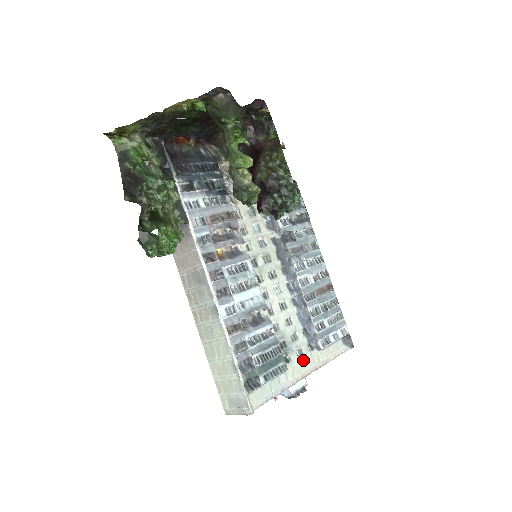
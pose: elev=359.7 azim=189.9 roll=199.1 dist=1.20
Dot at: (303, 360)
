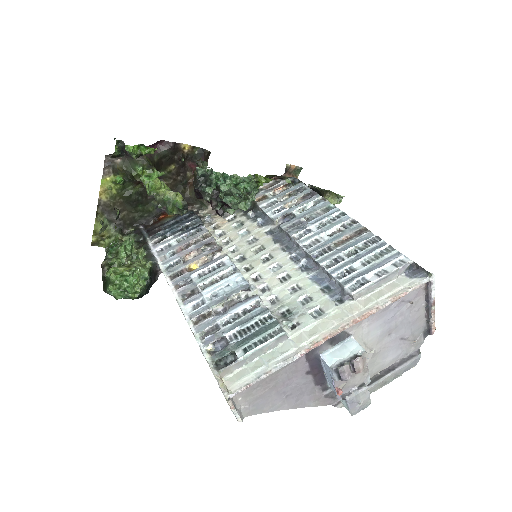
Dot at: (324, 318)
